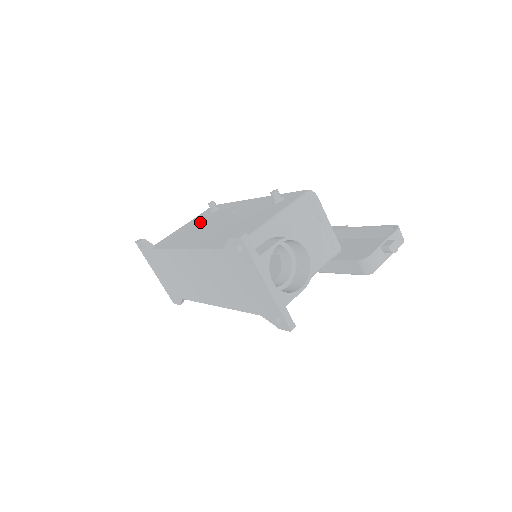
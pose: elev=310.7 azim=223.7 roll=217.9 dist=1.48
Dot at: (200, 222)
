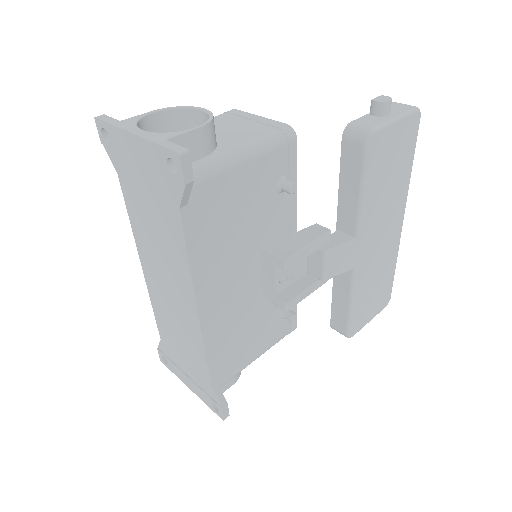
Dot at: occluded
